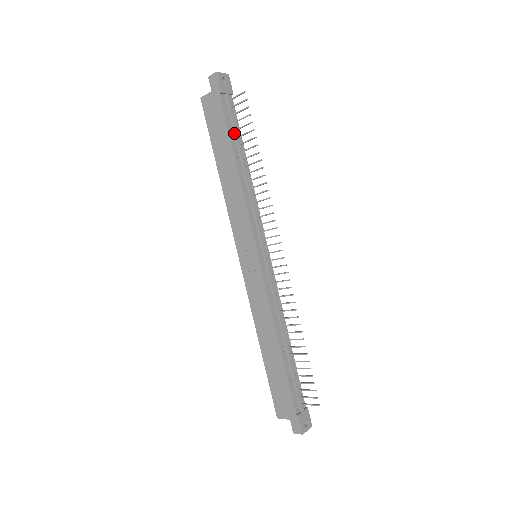
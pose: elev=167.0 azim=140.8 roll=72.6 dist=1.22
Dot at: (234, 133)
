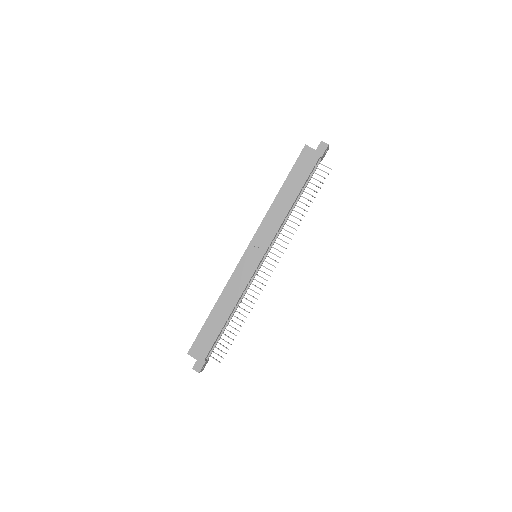
Dot at: (306, 183)
